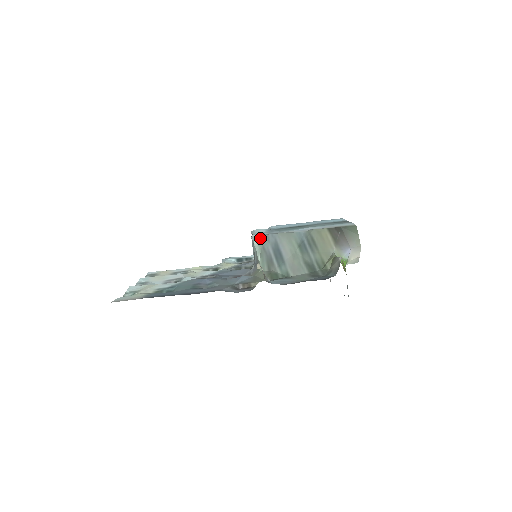
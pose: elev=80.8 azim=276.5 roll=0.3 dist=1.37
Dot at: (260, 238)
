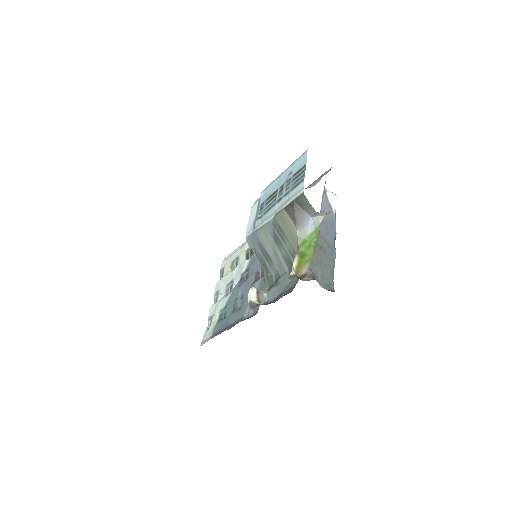
Dot at: (249, 240)
